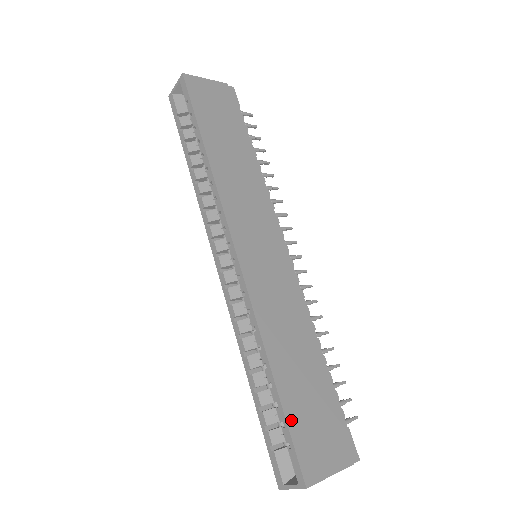
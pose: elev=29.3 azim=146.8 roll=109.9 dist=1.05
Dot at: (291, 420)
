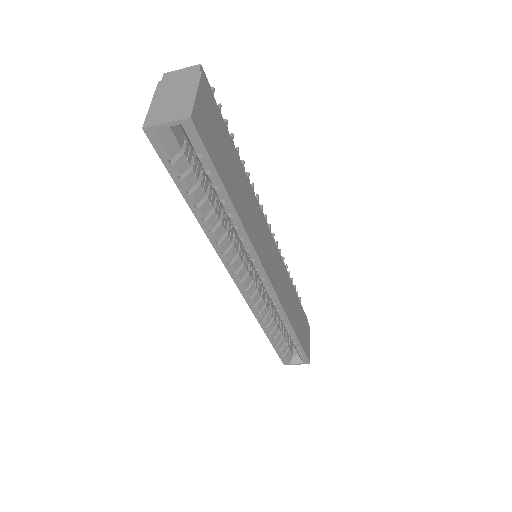
Dot at: (302, 344)
